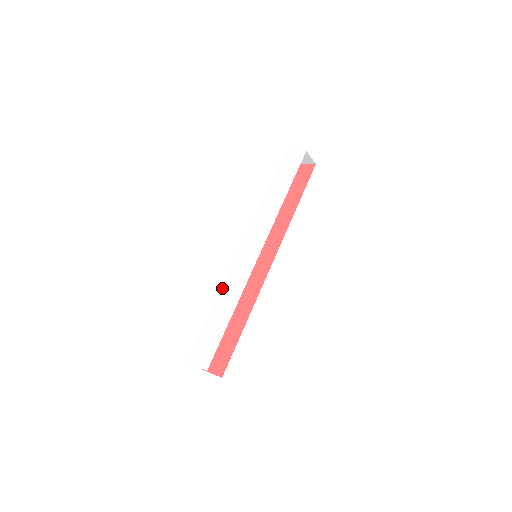
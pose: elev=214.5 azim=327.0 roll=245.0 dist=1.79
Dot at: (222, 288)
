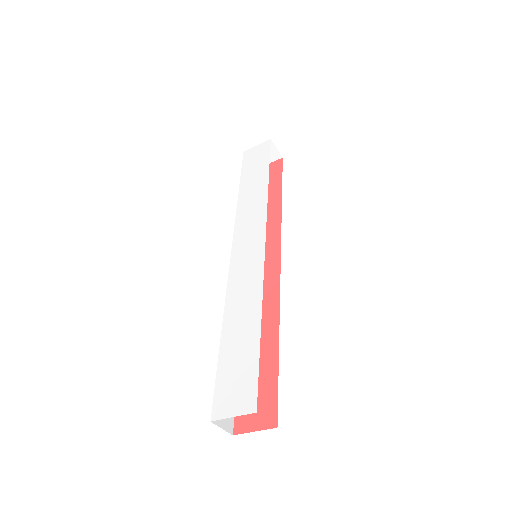
Dot at: (226, 302)
